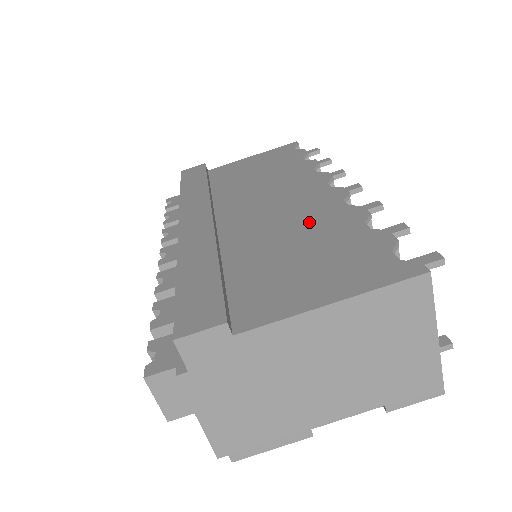
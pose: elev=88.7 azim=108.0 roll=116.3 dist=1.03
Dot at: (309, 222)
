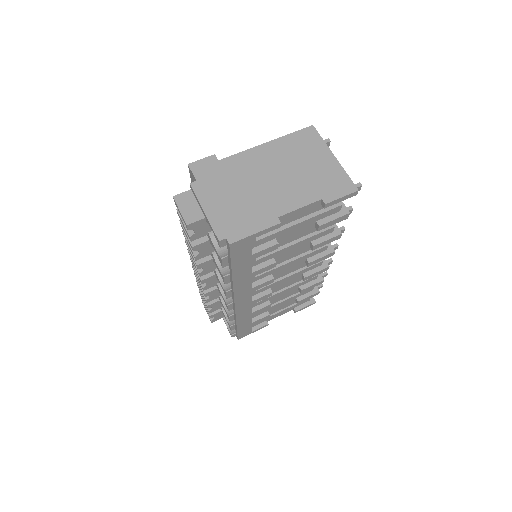
Dot at: occluded
